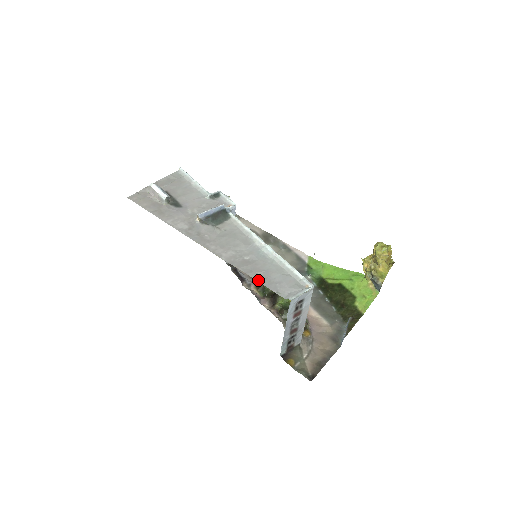
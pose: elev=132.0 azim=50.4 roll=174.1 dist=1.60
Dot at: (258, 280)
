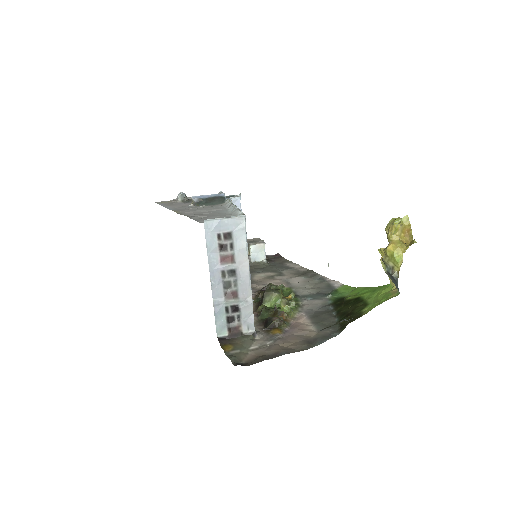
Dot at: occluded
